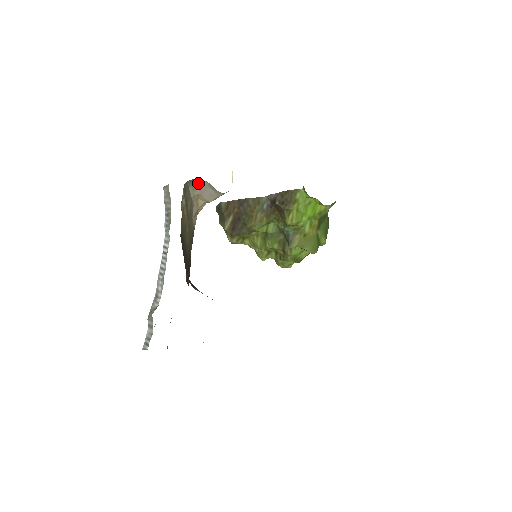
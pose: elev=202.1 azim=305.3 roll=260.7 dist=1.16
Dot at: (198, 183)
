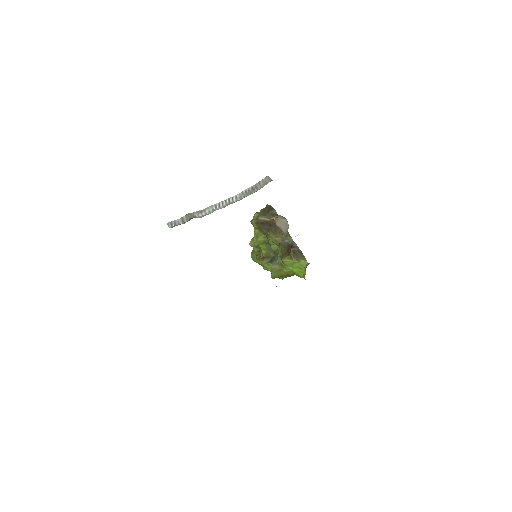
Dot at: (285, 220)
